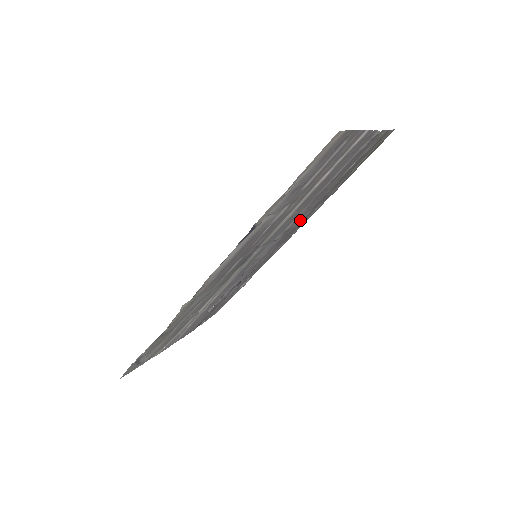
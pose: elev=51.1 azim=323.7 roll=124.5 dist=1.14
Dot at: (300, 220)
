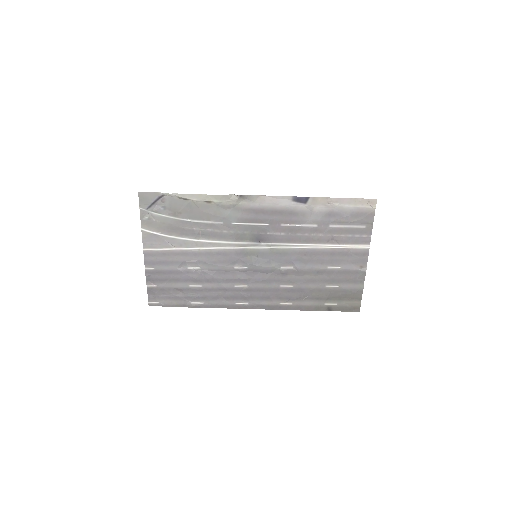
Dot at: (283, 285)
